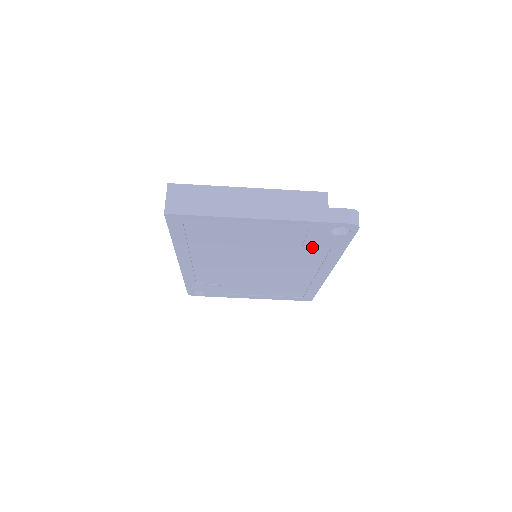
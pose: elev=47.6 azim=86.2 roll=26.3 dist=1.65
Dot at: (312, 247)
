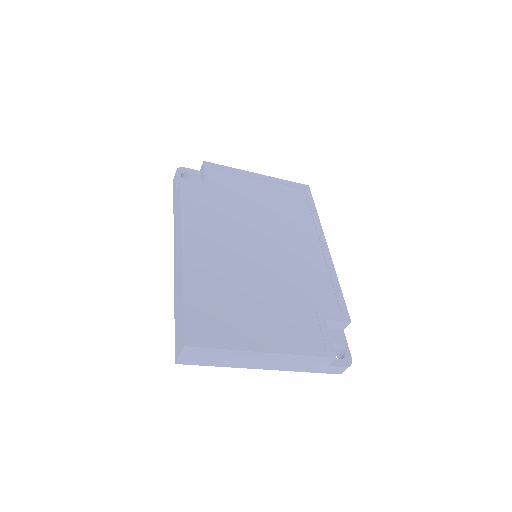
Dot at: occluded
